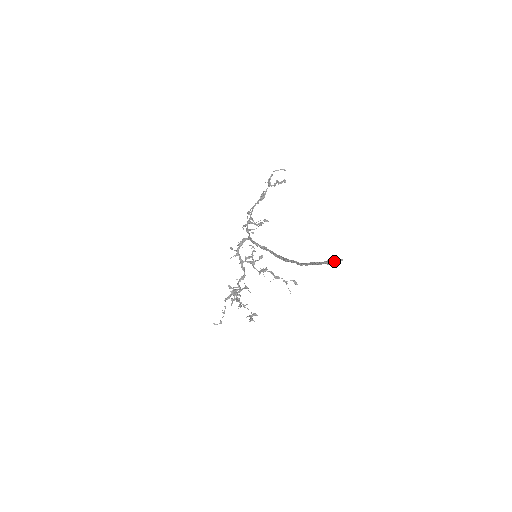
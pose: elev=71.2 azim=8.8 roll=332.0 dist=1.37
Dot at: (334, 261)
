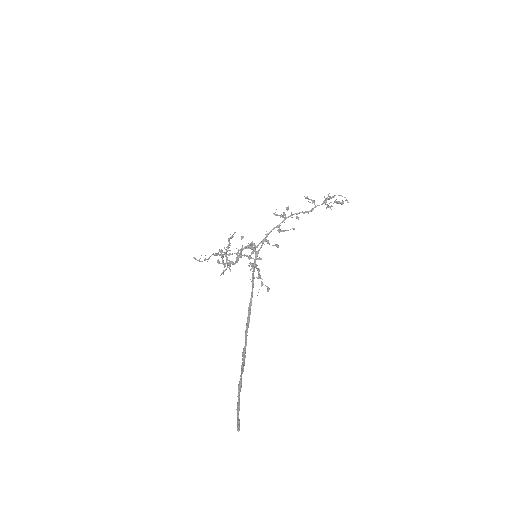
Dot at: (237, 422)
